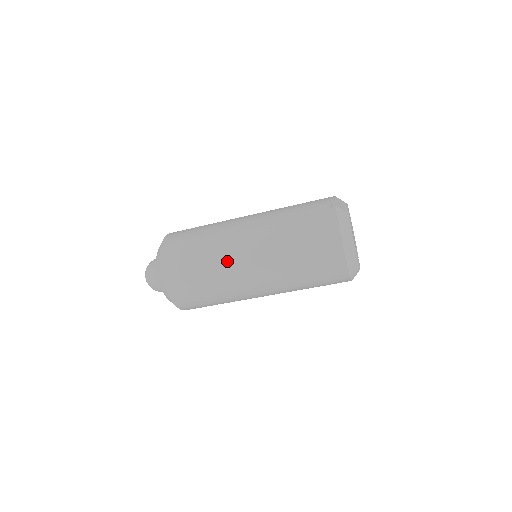
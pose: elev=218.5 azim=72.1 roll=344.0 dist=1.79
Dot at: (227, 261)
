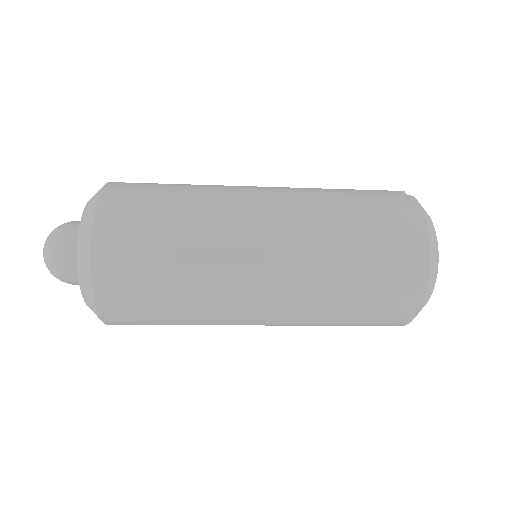
Dot at: (228, 233)
